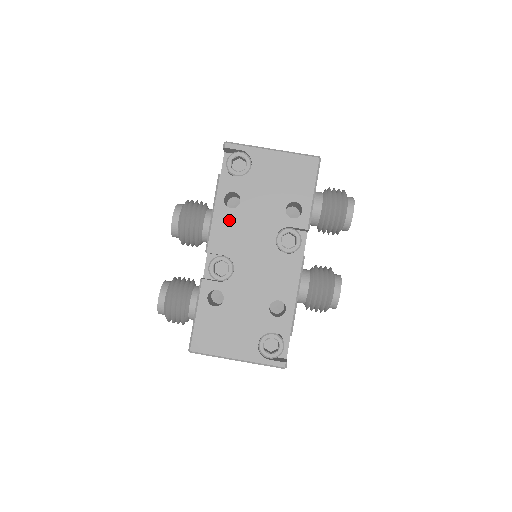
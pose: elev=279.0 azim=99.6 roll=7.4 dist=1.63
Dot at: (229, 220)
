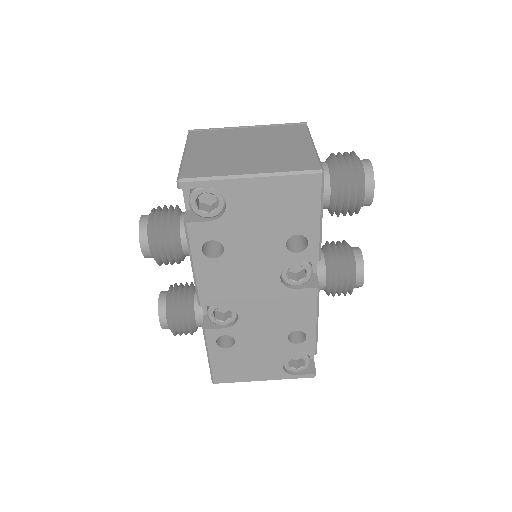
Dot at: (216, 271)
